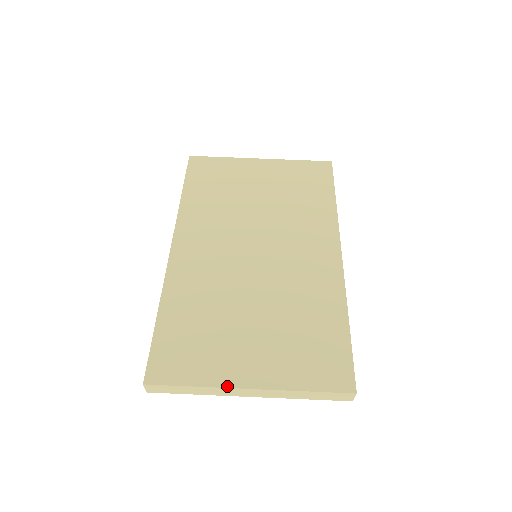
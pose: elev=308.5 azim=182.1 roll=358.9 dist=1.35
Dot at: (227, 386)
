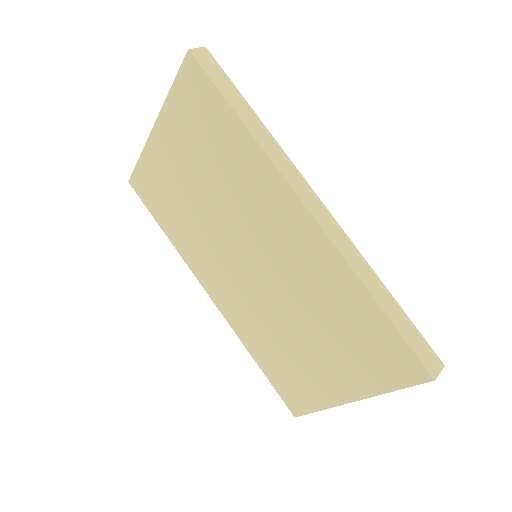
Dot at: (337, 405)
